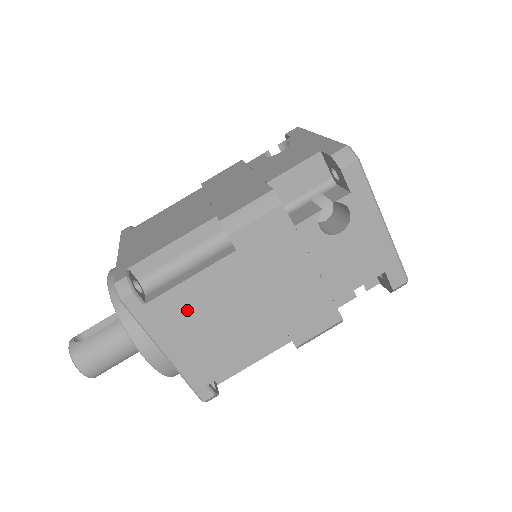
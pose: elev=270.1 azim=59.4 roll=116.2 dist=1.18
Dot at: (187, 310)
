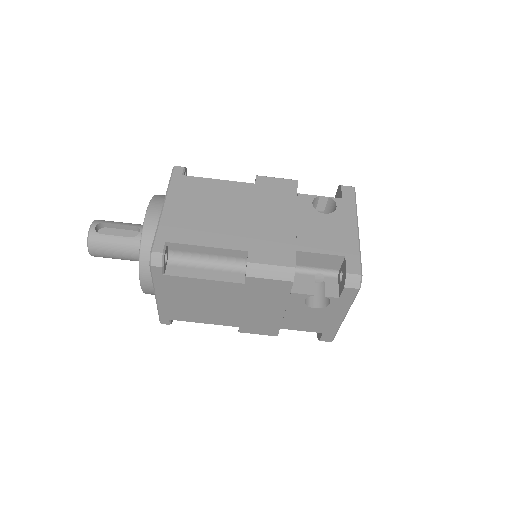
Dot at: (188, 289)
